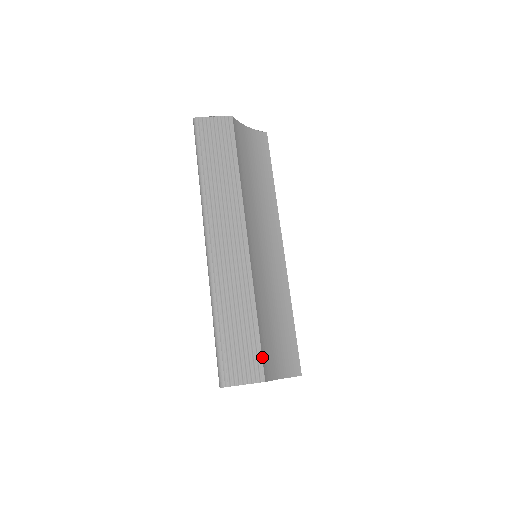
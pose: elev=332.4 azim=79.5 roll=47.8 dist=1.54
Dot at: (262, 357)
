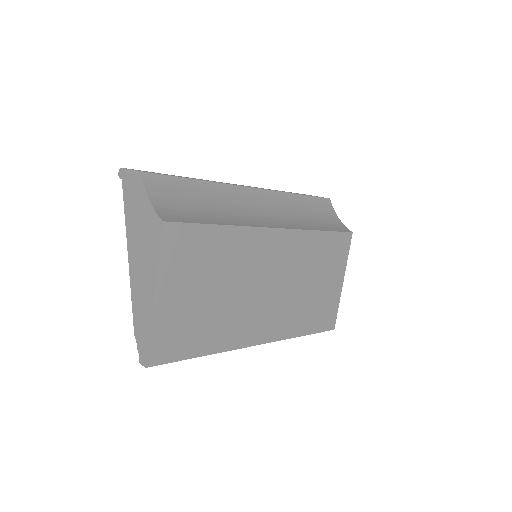
Dot at: (163, 175)
